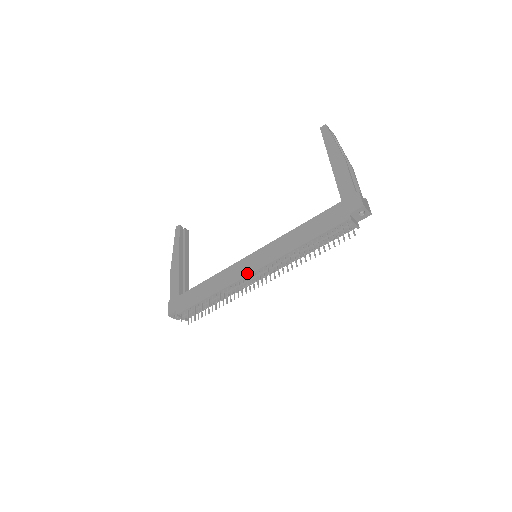
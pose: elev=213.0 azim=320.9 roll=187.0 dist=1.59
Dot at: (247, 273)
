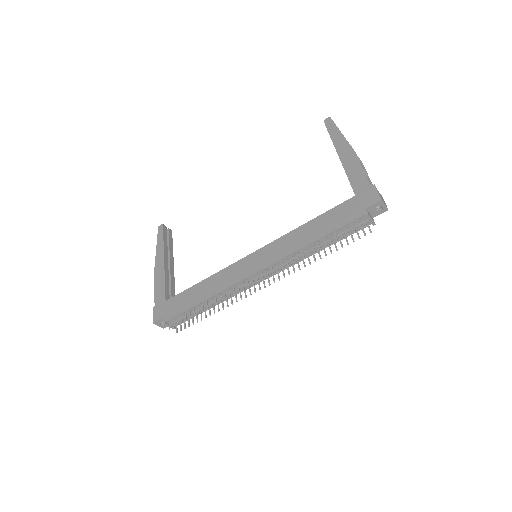
Dot at: (248, 274)
